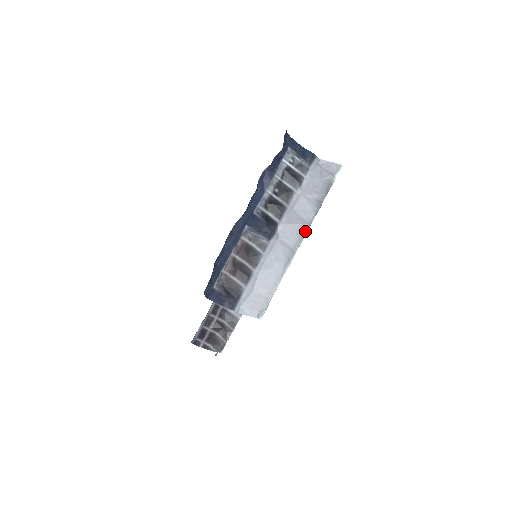
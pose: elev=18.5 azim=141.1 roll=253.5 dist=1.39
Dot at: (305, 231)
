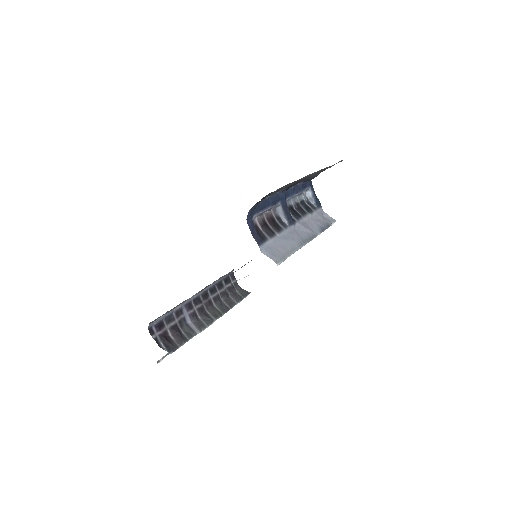
Dot at: (313, 236)
